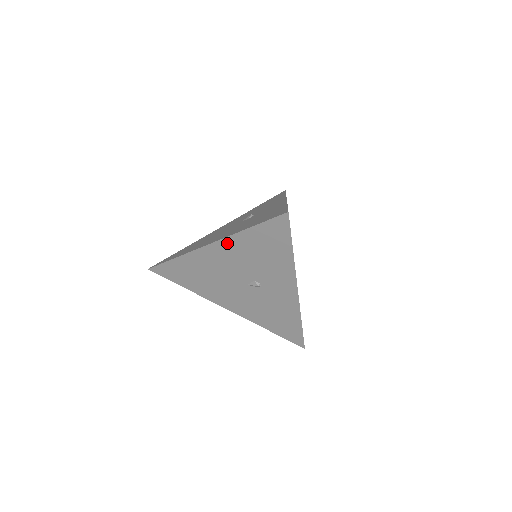
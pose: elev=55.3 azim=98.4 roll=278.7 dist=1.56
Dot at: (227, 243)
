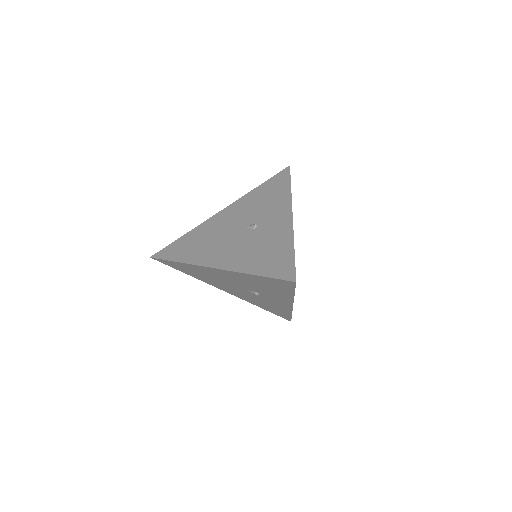
Dot at: (232, 273)
